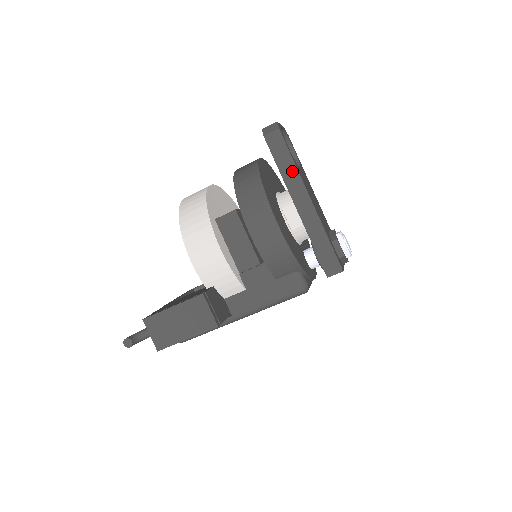
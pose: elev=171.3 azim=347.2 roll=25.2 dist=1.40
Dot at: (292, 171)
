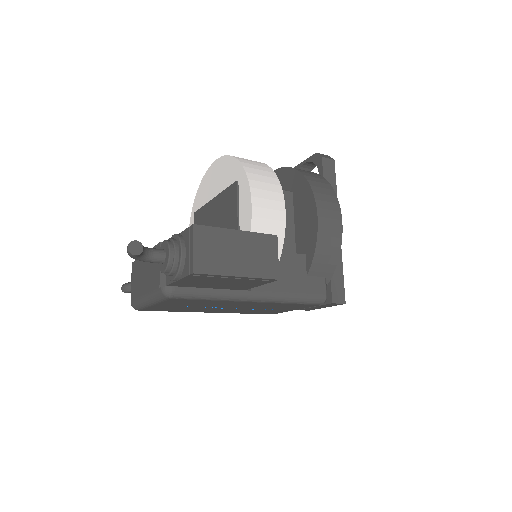
Dot at: occluded
